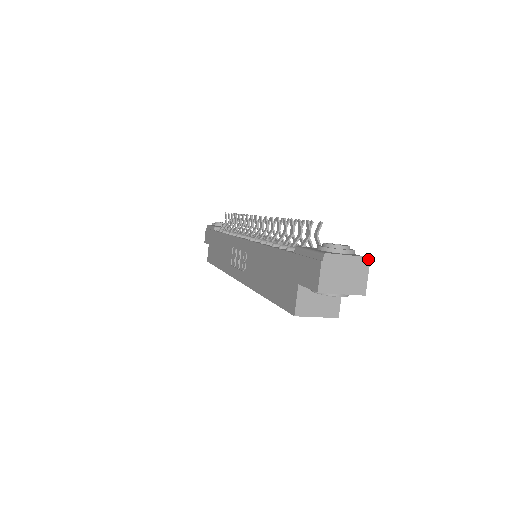
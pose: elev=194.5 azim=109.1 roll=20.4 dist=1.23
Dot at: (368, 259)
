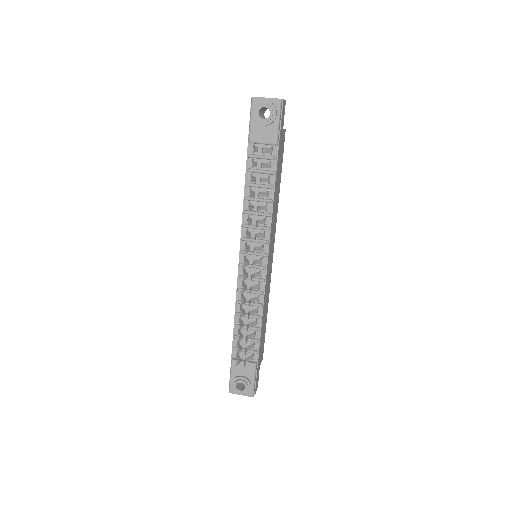
Dot at: occluded
